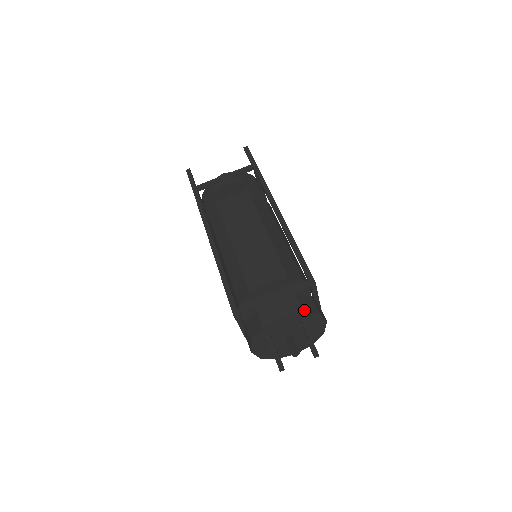
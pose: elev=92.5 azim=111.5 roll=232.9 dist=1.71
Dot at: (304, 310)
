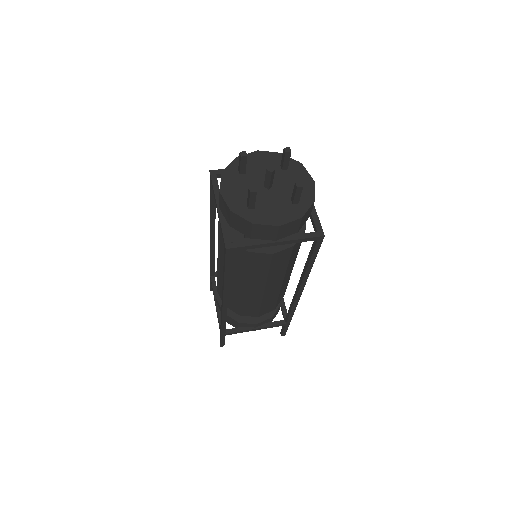
Dot at: occluded
